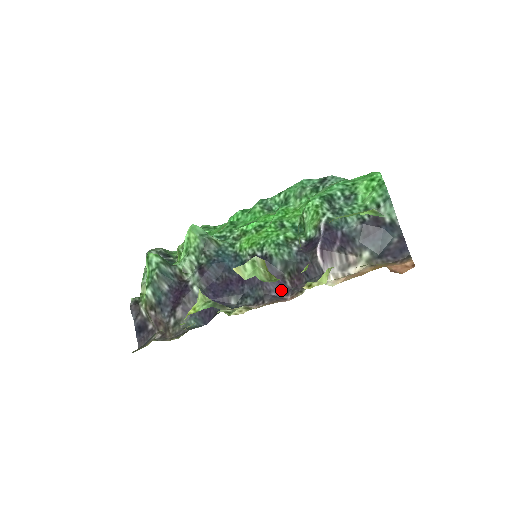
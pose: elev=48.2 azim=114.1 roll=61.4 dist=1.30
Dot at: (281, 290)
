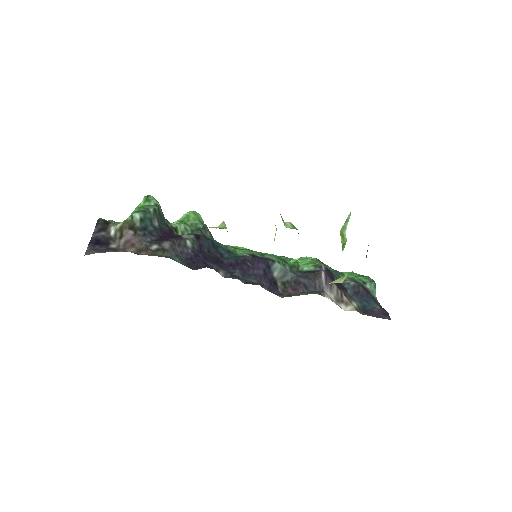
Dot at: (273, 290)
